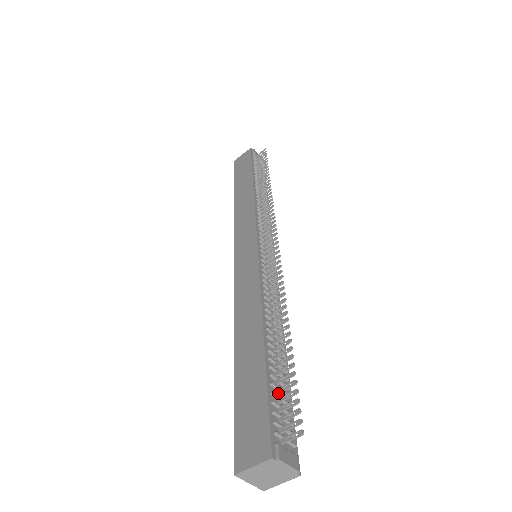
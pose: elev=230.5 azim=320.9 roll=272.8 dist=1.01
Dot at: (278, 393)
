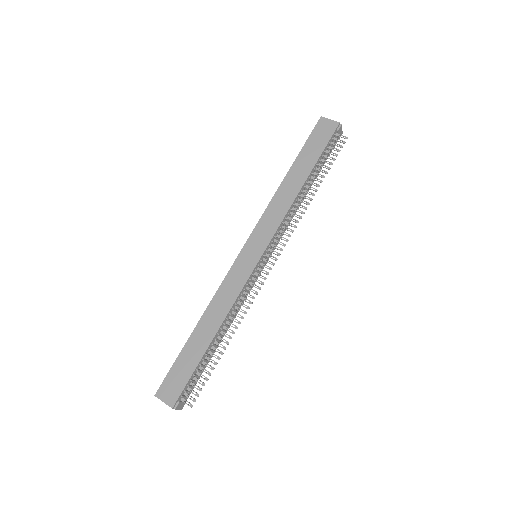
Dot at: (197, 375)
